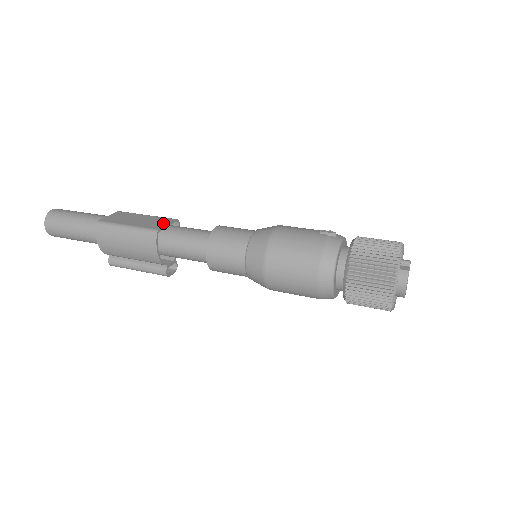
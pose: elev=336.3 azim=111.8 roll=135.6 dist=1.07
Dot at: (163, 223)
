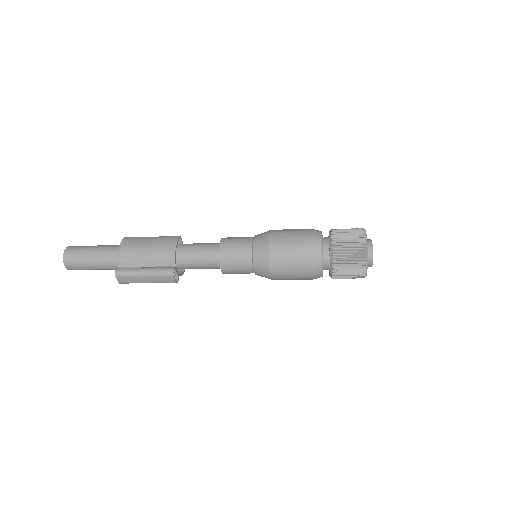
Dot at: occluded
